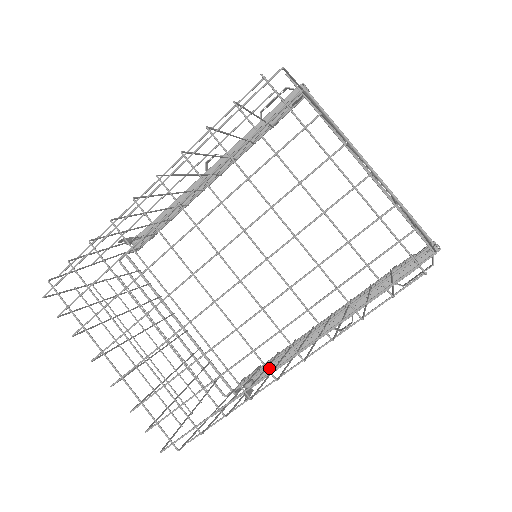
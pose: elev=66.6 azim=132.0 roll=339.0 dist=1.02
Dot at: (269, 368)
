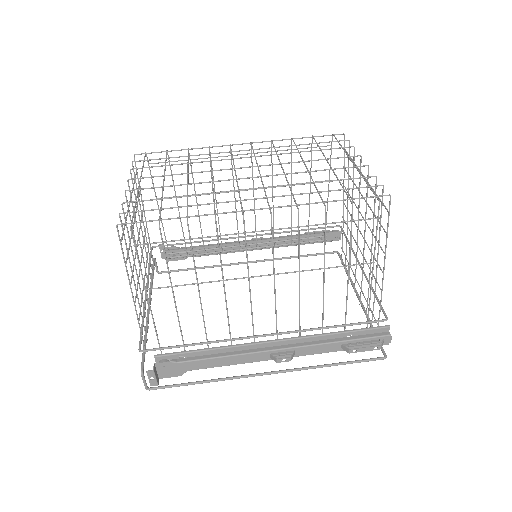
Dot at: (195, 356)
